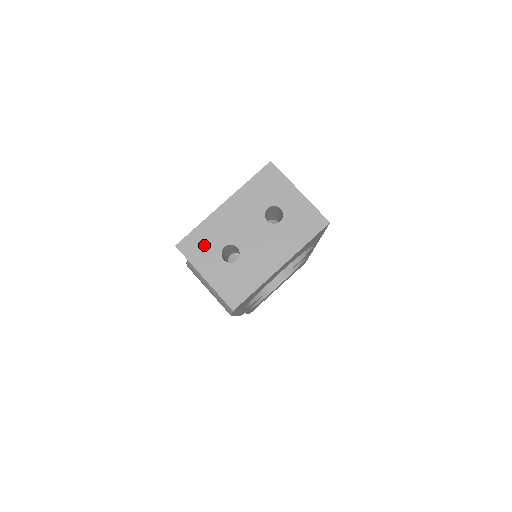
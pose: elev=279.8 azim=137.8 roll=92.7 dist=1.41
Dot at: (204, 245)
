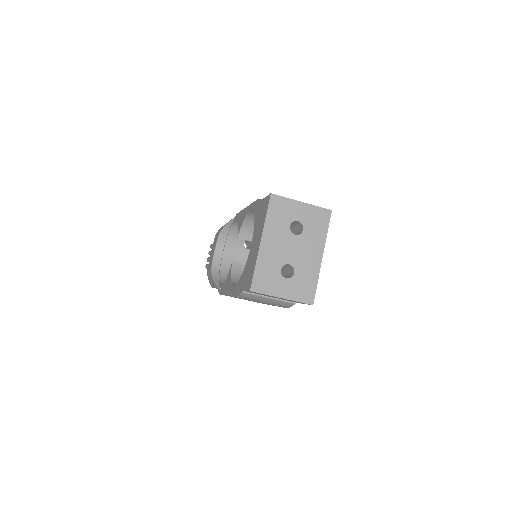
Dot at: (268, 278)
